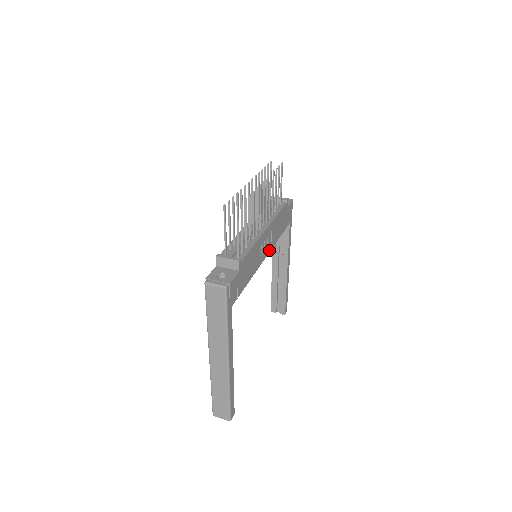
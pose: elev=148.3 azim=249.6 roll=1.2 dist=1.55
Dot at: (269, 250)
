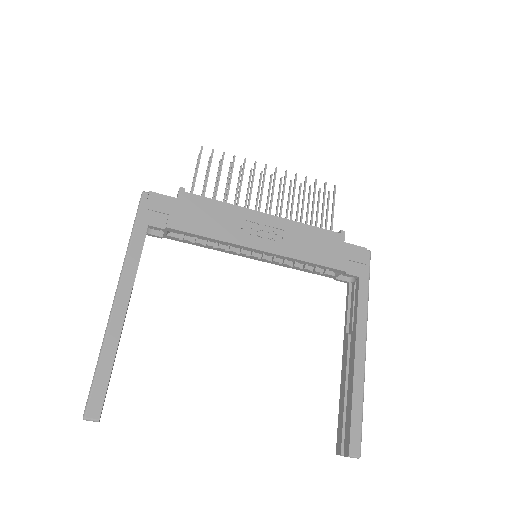
Dot at: (273, 251)
